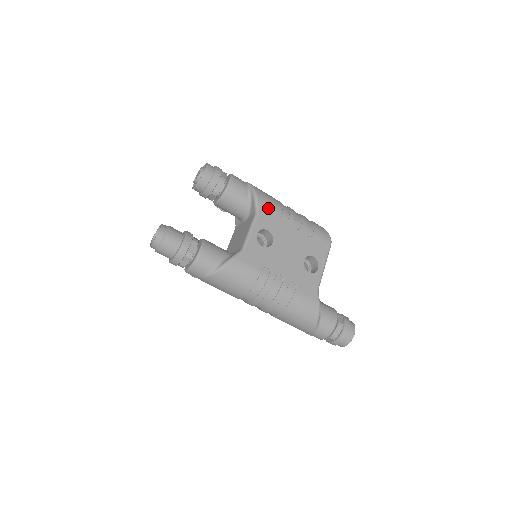
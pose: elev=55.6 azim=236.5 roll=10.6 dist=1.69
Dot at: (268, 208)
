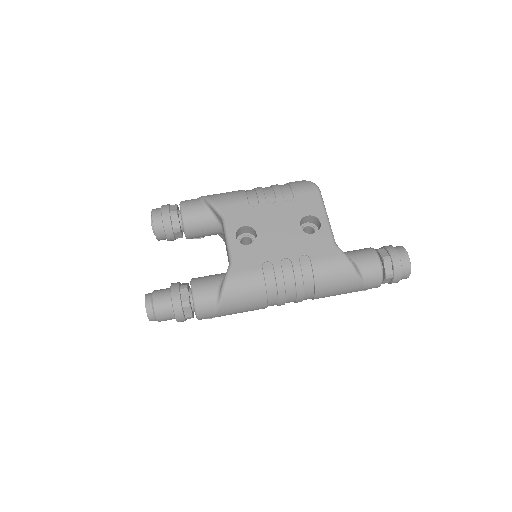
Dot at: (231, 206)
